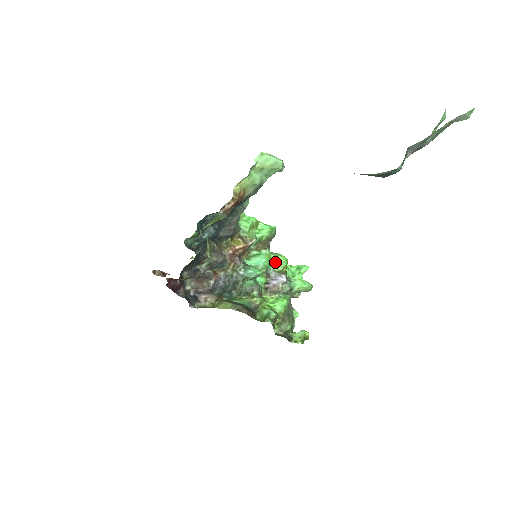
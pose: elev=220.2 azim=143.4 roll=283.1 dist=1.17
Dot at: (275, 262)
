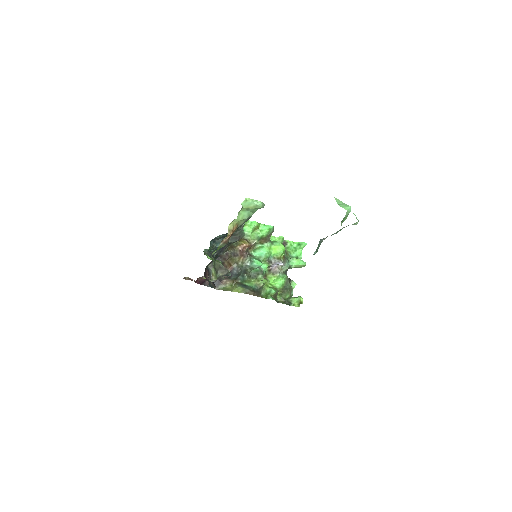
Dot at: (275, 251)
